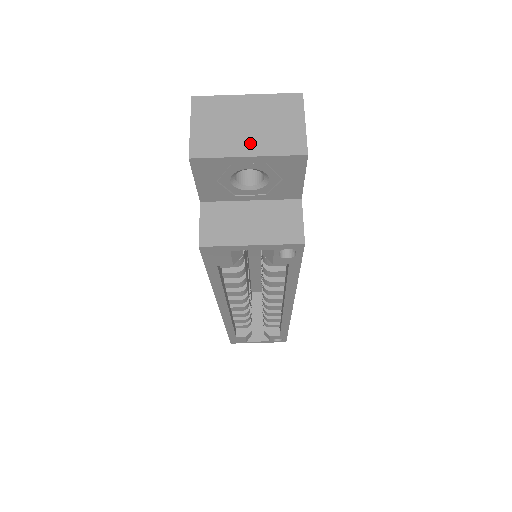
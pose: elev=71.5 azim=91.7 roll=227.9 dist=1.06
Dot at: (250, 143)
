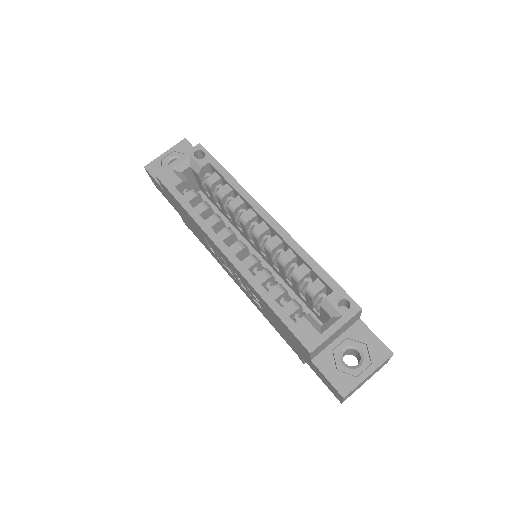
Dot at: occluded
